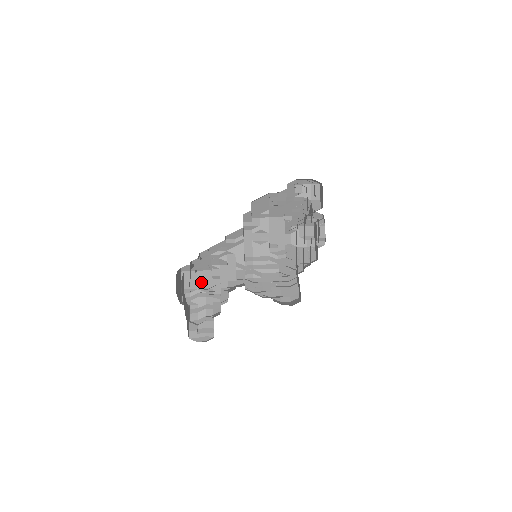
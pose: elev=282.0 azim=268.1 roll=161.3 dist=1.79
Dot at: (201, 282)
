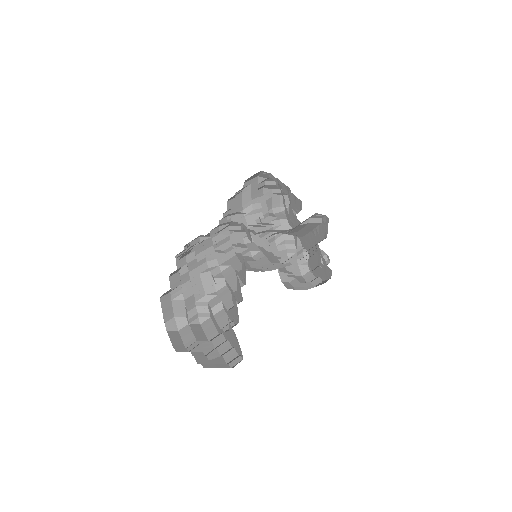
Dot at: (199, 335)
